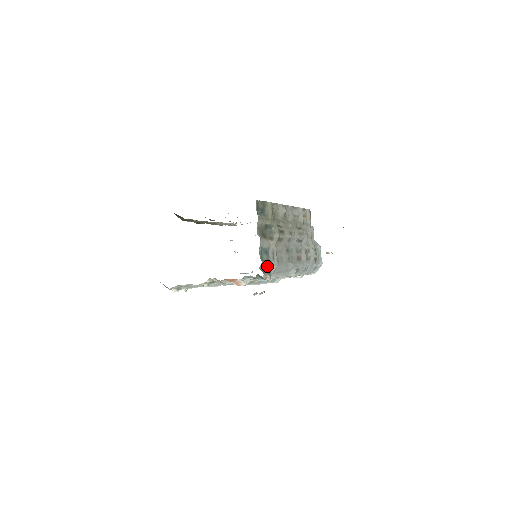
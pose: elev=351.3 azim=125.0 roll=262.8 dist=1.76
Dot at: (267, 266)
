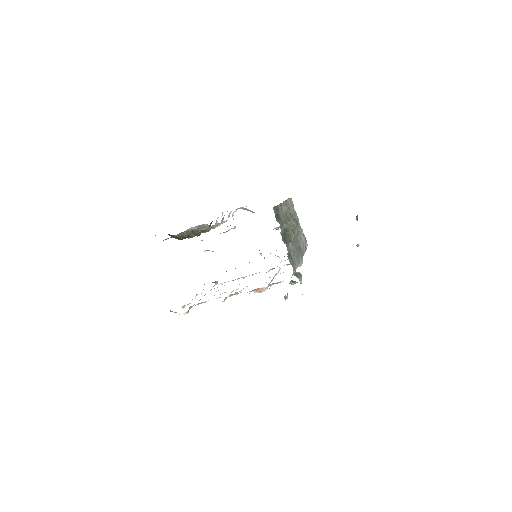
Dot at: (295, 269)
